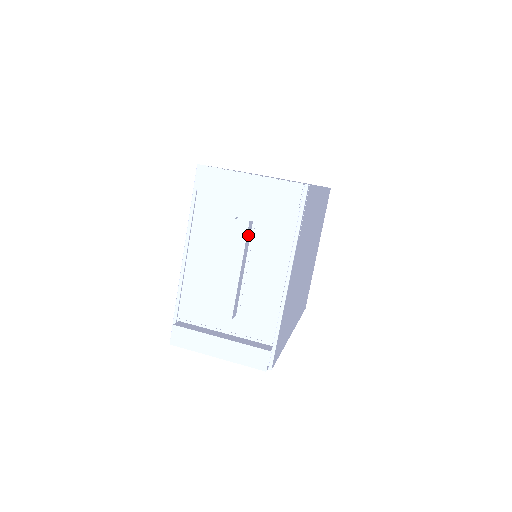
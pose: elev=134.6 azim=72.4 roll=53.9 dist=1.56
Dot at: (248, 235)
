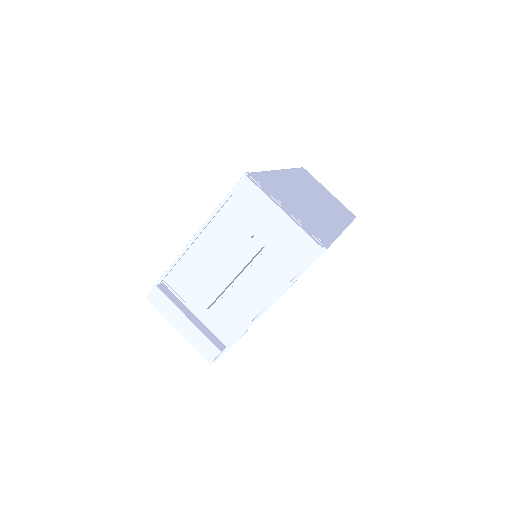
Dot at: (255, 256)
